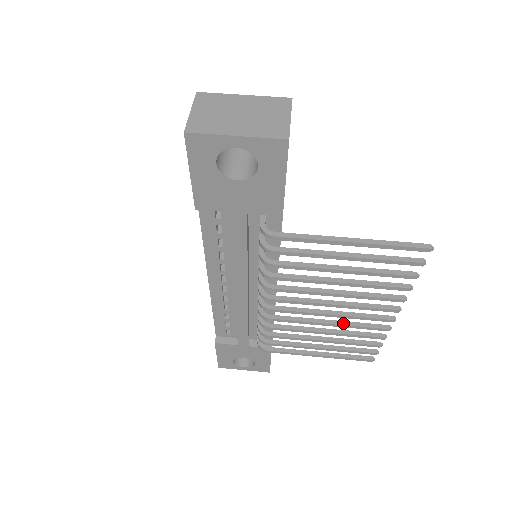
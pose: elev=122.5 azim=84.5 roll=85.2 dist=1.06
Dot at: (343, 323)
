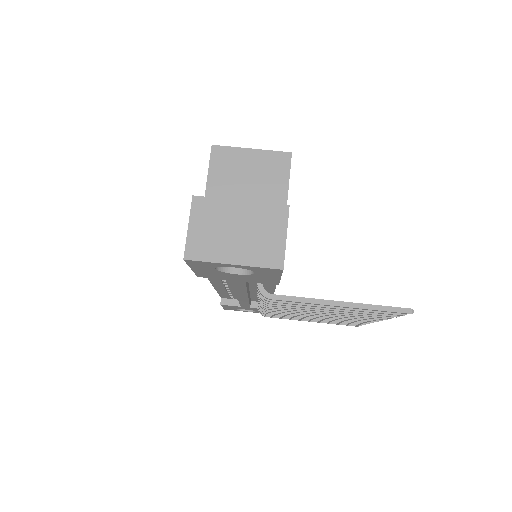
Dot at: occluded
